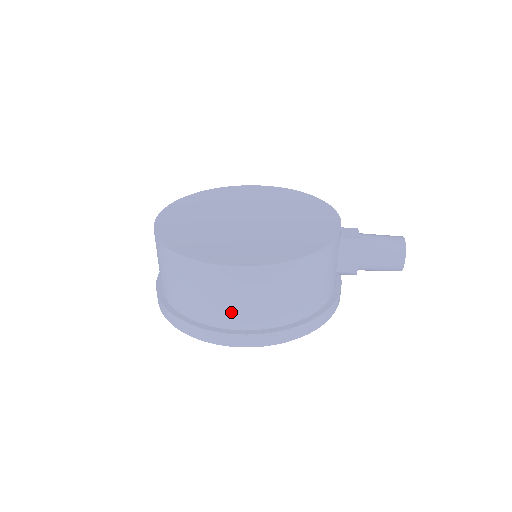
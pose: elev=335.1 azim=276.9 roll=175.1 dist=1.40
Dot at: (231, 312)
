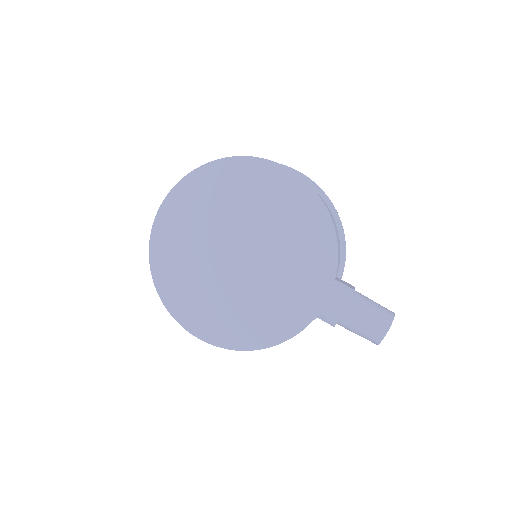
Dot at: occluded
